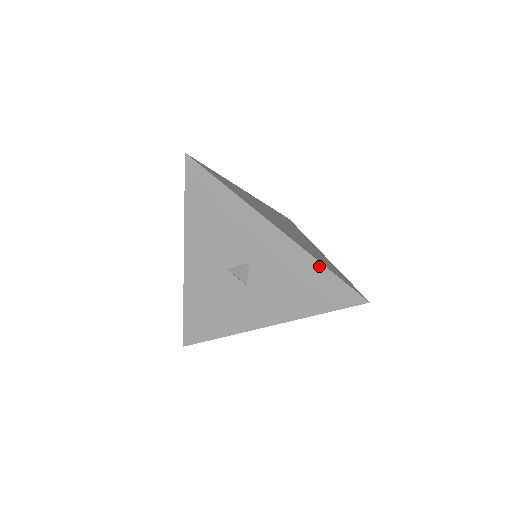
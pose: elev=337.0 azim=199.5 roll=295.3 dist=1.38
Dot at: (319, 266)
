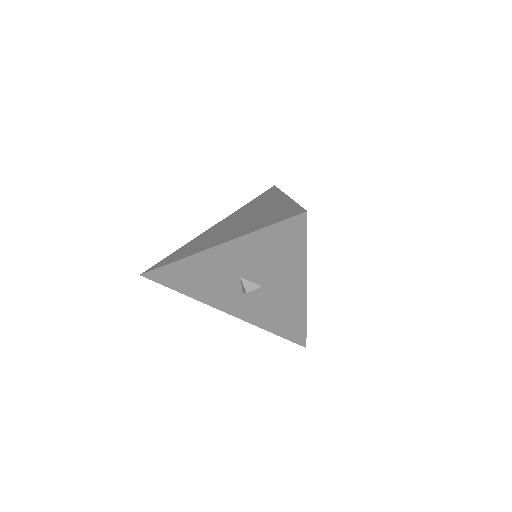
Dot at: (303, 321)
